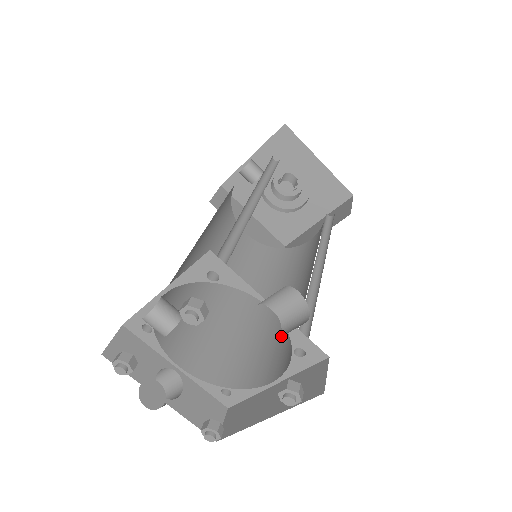
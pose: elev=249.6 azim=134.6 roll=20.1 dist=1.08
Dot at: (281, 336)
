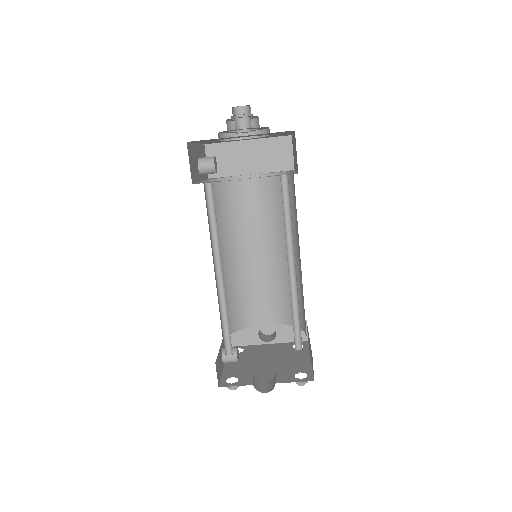
Dot at: (275, 375)
